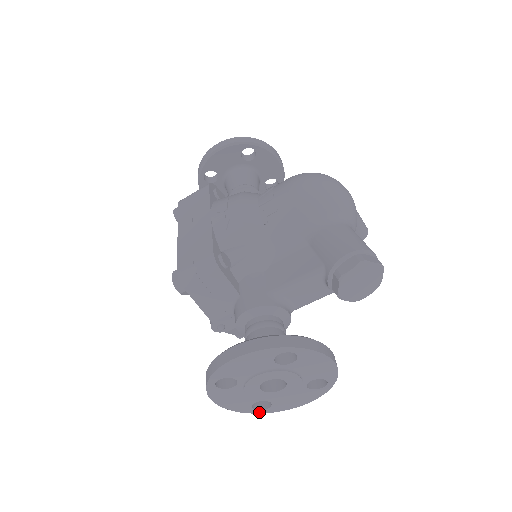
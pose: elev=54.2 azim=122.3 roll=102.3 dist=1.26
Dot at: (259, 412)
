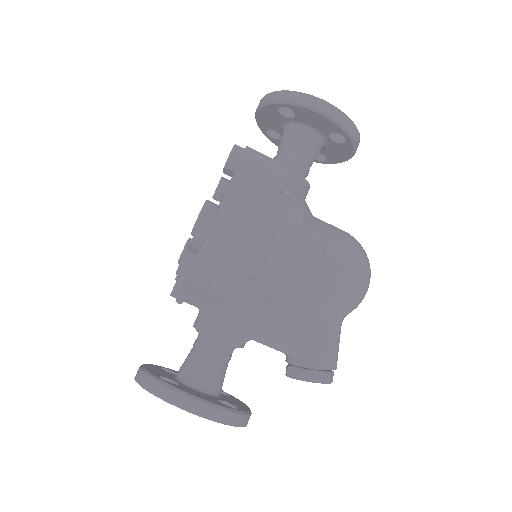
Dot at: occluded
